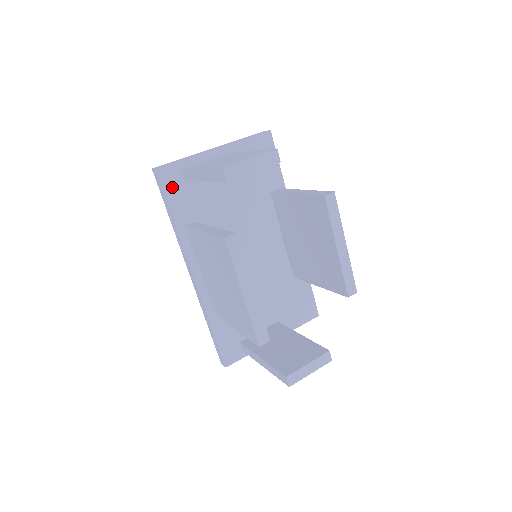
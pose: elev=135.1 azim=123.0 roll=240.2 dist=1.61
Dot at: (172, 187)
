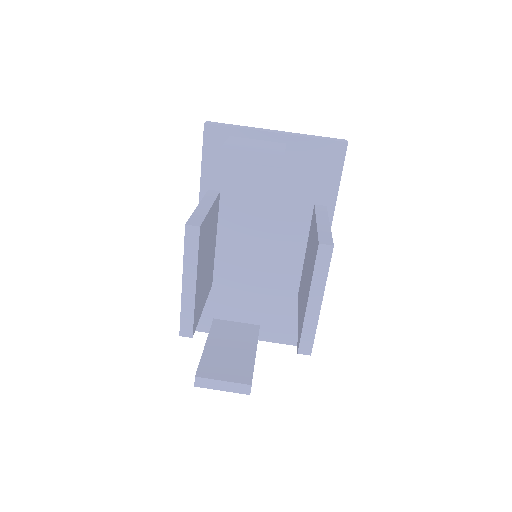
Dot at: (212, 148)
